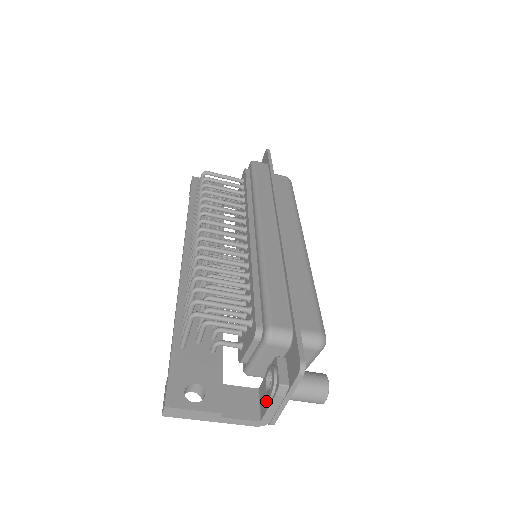
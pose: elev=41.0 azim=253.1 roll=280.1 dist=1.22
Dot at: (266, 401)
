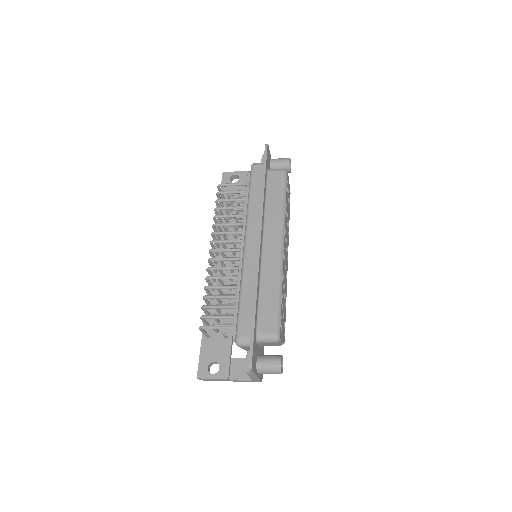
Dot at: occluded
